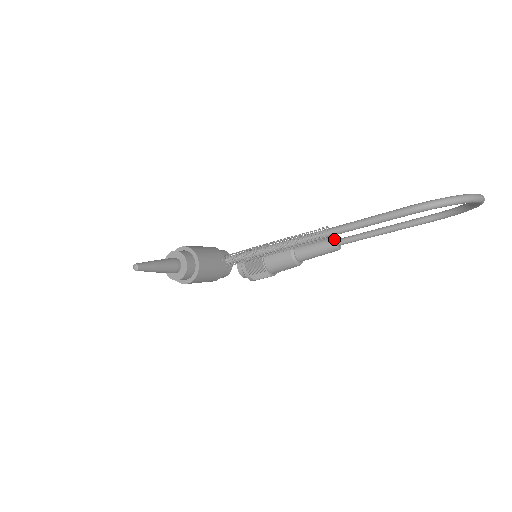
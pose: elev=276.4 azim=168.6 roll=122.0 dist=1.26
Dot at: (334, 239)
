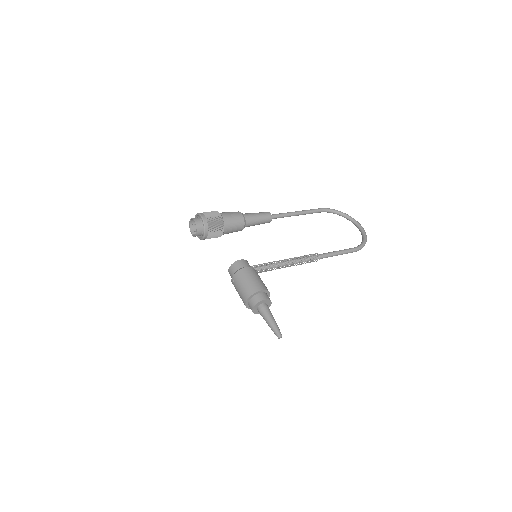
Dot at: occluded
